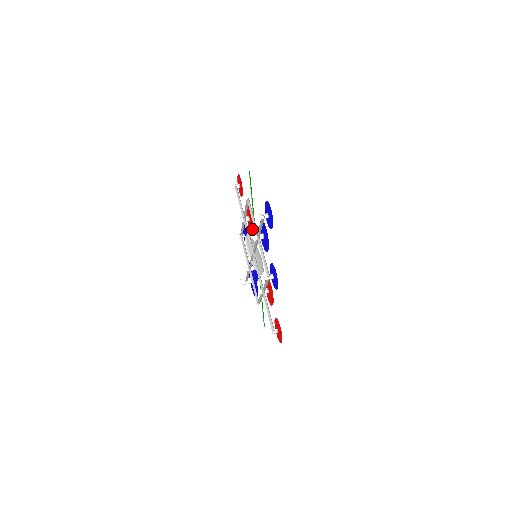
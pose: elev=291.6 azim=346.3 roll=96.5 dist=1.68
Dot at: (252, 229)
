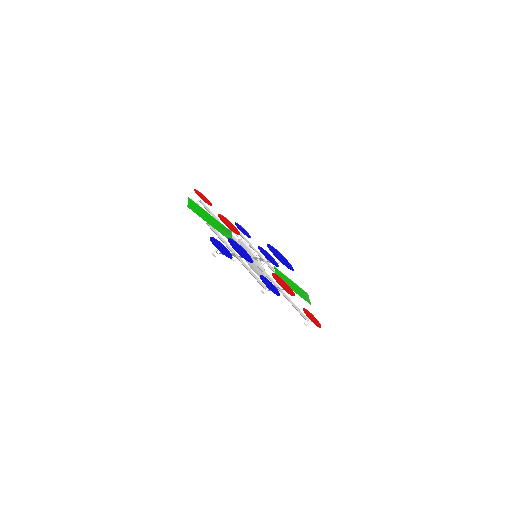
Dot at: (237, 233)
